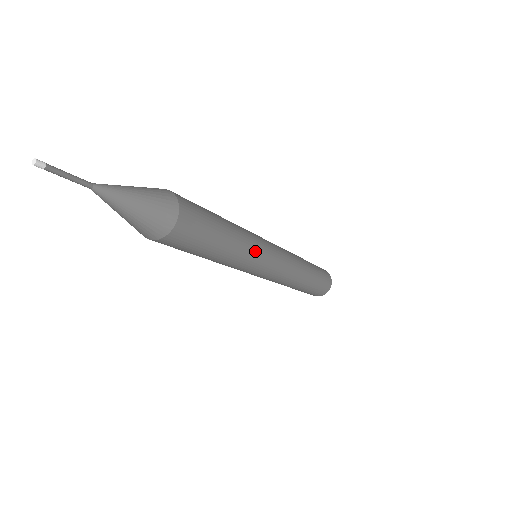
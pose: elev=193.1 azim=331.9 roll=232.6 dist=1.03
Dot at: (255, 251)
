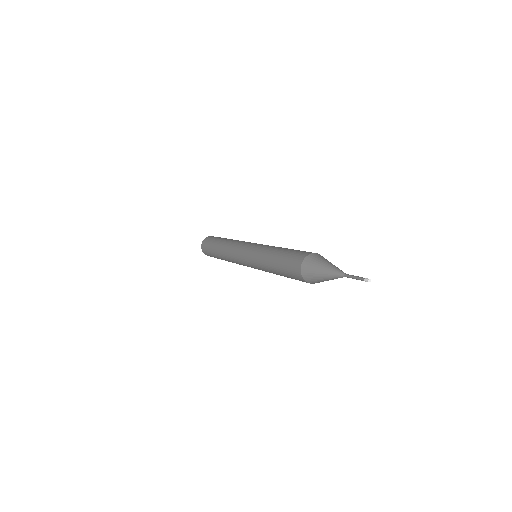
Dot at: occluded
